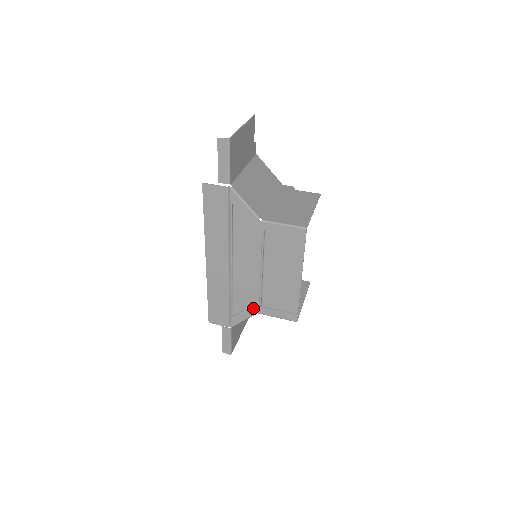
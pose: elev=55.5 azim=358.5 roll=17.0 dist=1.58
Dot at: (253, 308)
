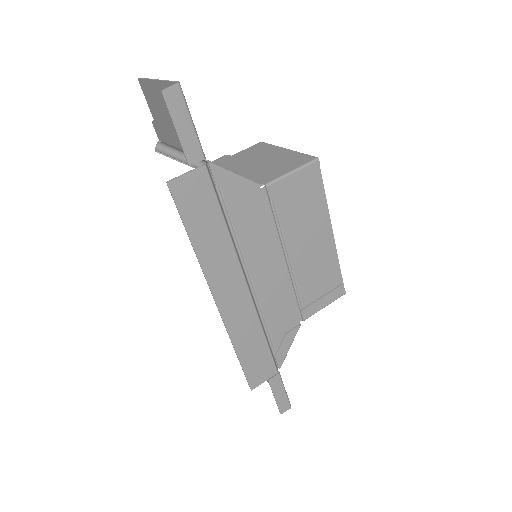
Dot at: (295, 320)
